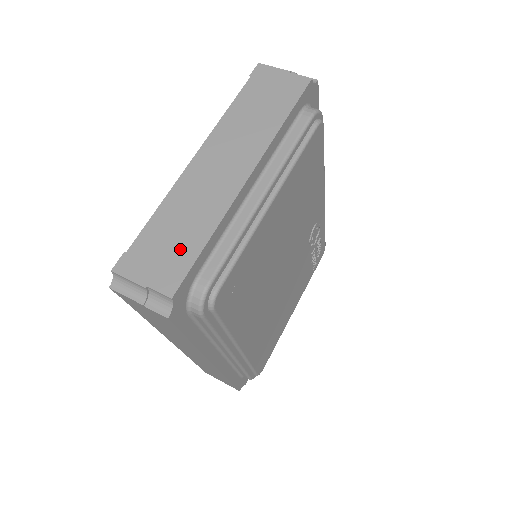
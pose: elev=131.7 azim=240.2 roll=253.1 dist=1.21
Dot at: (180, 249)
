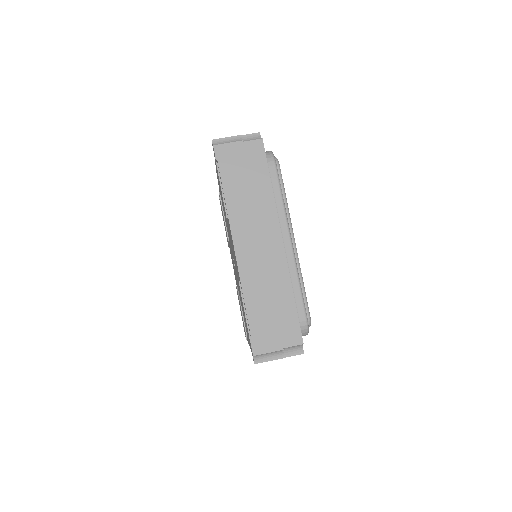
Dot at: (282, 314)
